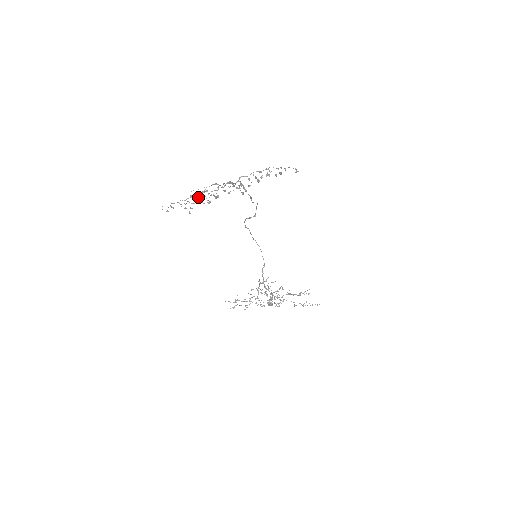
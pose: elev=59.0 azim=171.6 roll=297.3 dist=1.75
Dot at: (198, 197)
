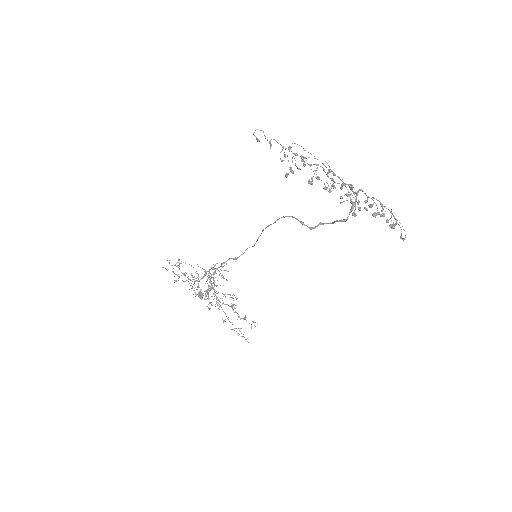
Dot at: occluded
